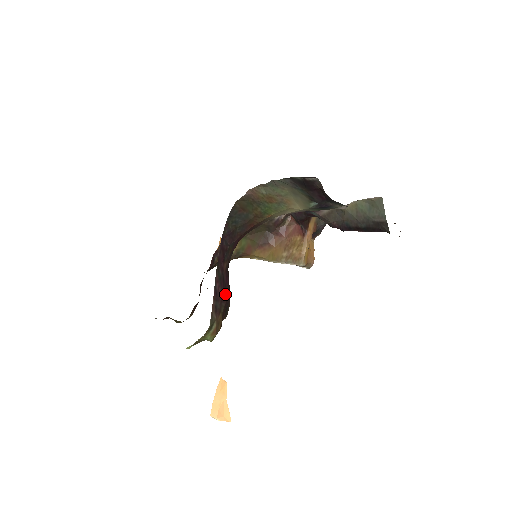
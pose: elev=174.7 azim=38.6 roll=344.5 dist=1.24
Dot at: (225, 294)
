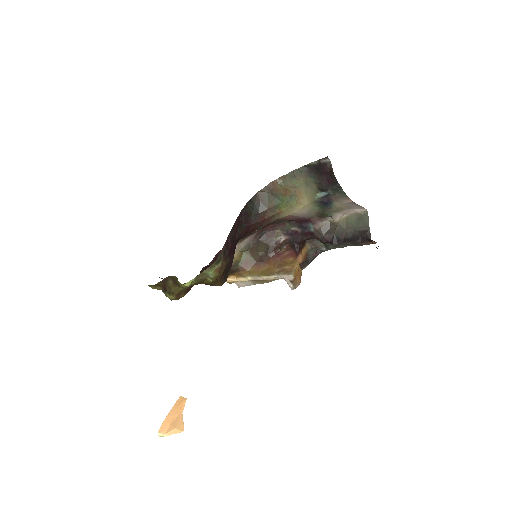
Dot at: (231, 254)
